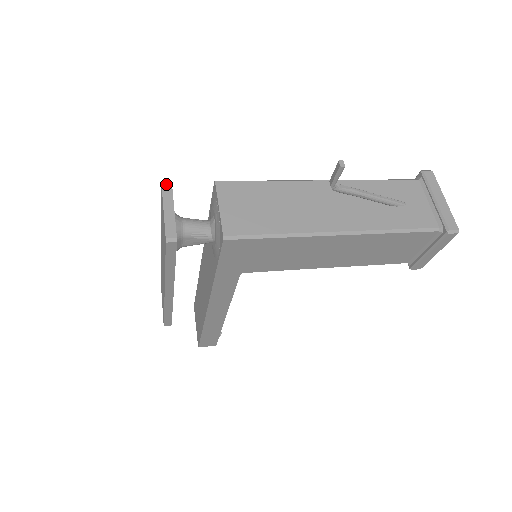
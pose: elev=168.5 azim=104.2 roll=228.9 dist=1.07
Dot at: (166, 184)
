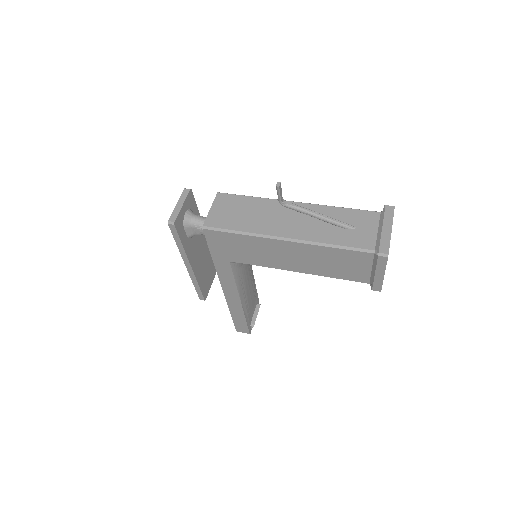
Dot at: (186, 190)
